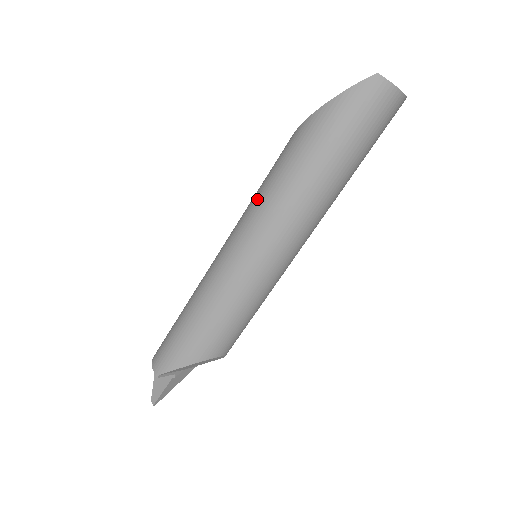
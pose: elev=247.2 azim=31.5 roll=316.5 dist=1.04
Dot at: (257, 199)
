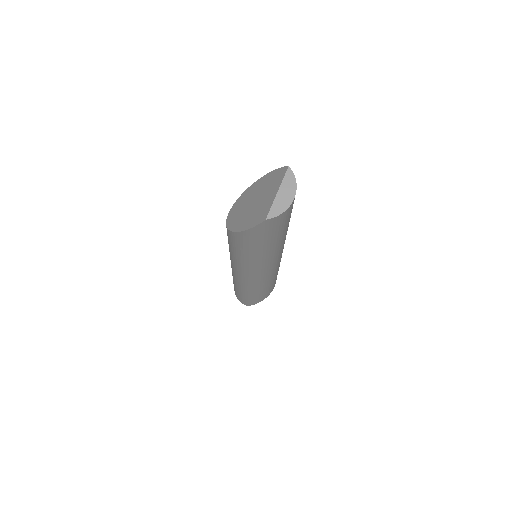
Dot at: (235, 260)
